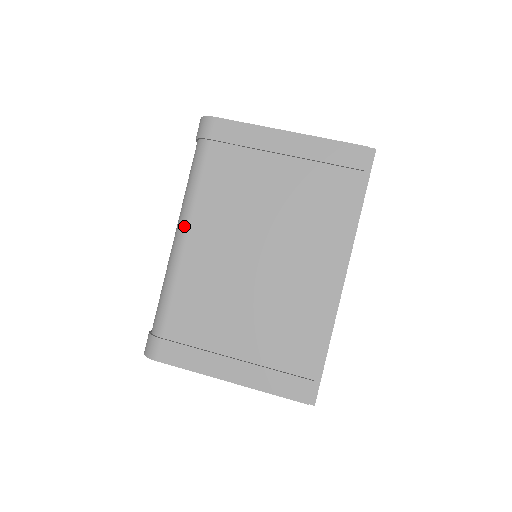
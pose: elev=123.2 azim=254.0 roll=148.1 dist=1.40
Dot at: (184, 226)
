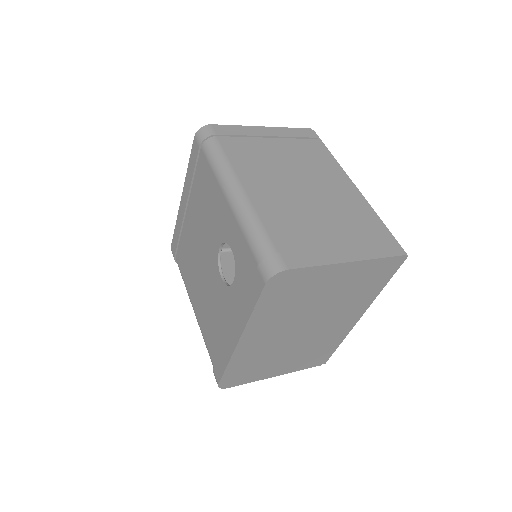
Dot at: (236, 182)
